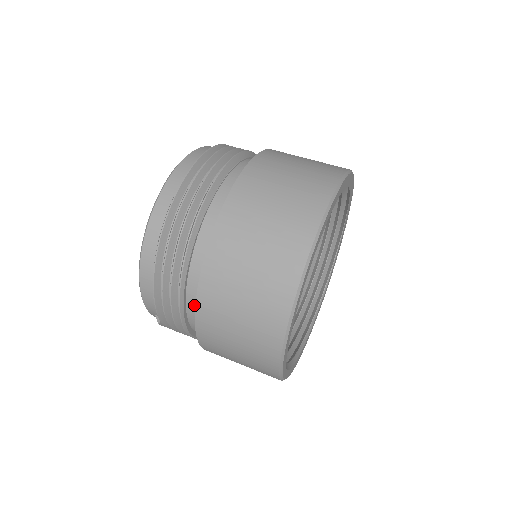
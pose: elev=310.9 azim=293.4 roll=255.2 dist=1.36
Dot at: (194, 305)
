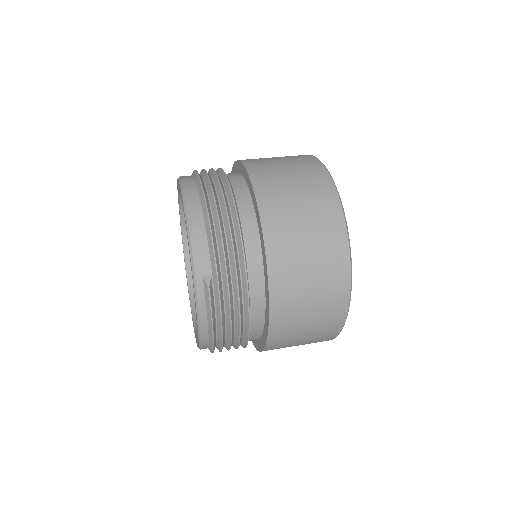
Dot at: (249, 222)
